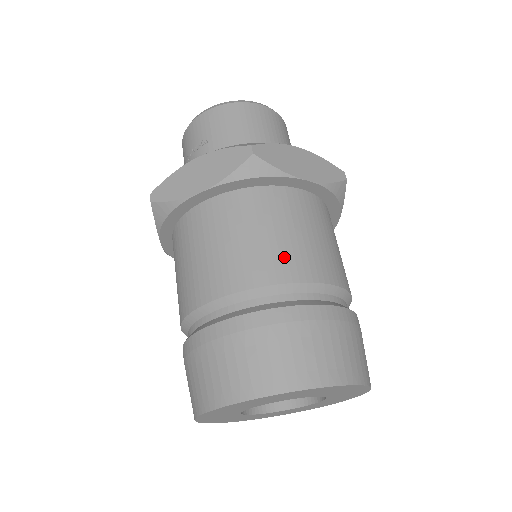
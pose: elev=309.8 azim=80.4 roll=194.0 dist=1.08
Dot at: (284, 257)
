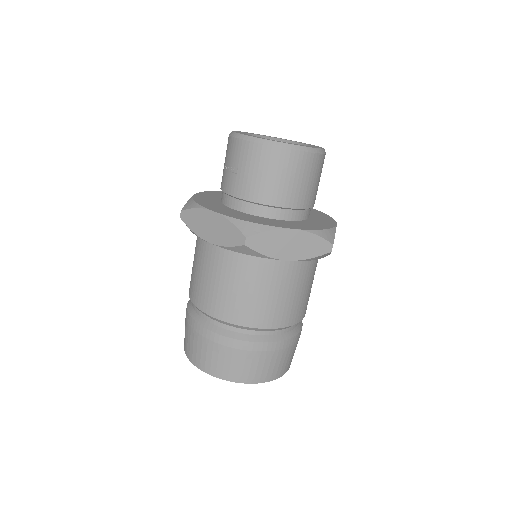
Dot at: (248, 309)
